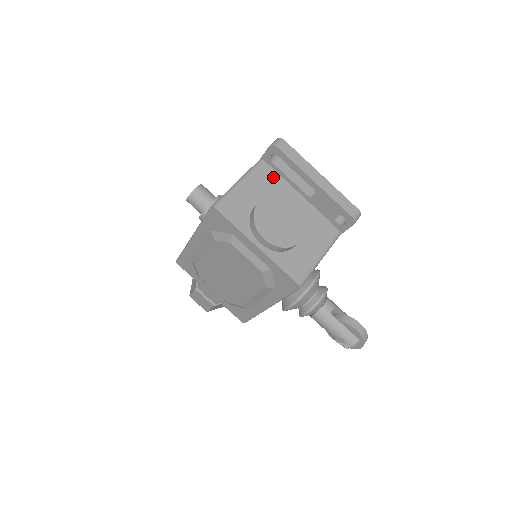
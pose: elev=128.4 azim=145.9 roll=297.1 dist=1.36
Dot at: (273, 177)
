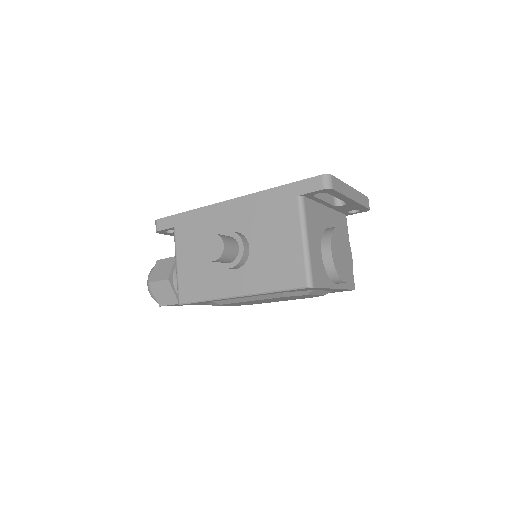
Dot at: (313, 208)
